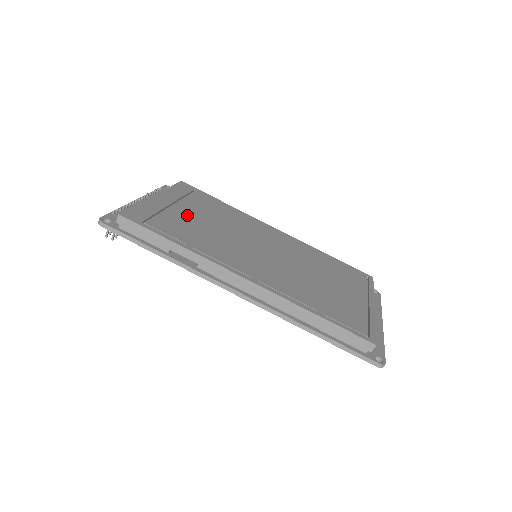
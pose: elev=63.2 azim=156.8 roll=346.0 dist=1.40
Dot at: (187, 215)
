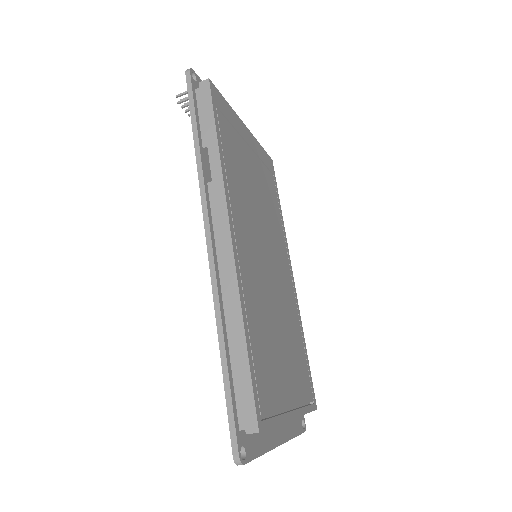
Dot at: (249, 162)
